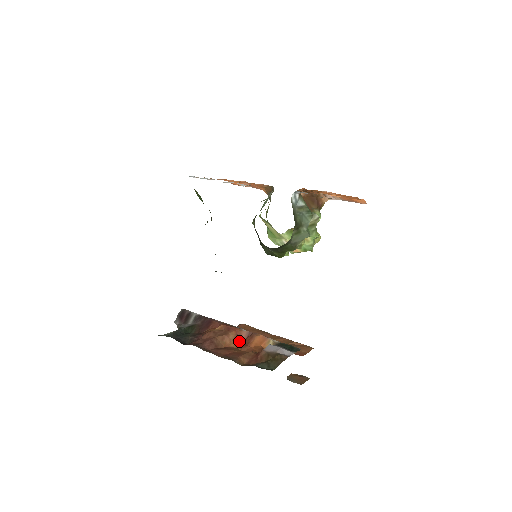
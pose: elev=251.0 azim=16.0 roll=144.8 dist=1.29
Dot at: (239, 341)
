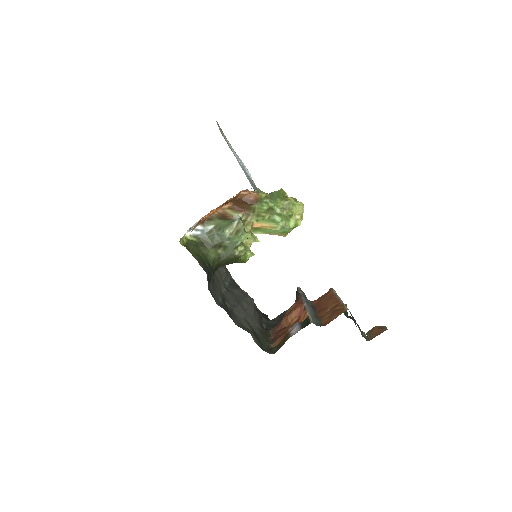
Dot at: (299, 317)
